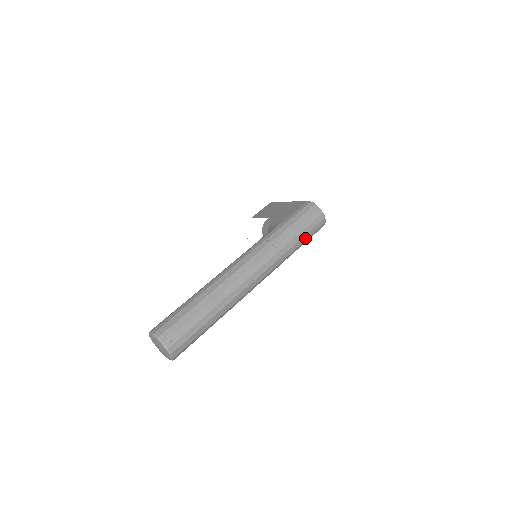
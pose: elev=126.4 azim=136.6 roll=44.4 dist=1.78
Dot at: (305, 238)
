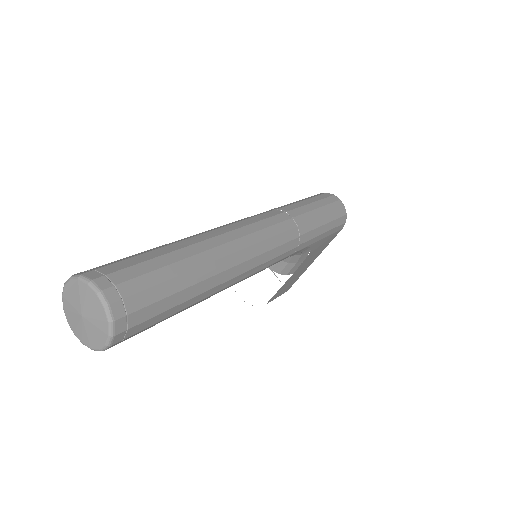
Dot at: (325, 220)
